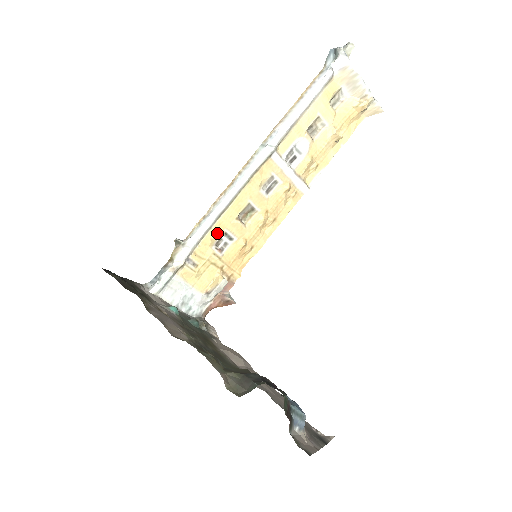
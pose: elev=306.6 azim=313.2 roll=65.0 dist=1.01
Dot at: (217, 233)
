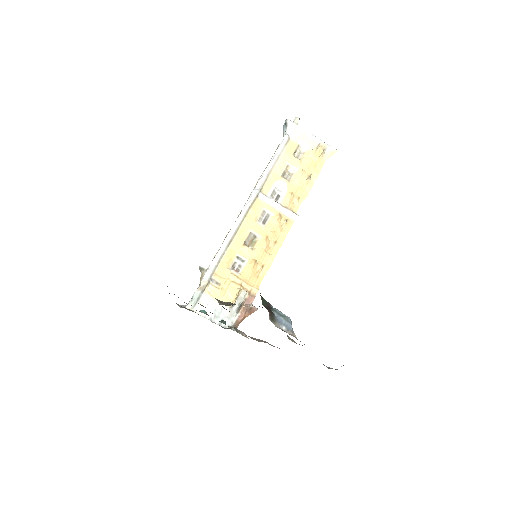
Dot at: (230, 257)
